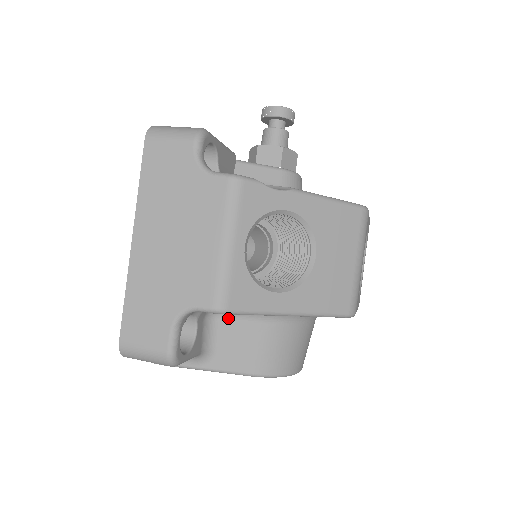
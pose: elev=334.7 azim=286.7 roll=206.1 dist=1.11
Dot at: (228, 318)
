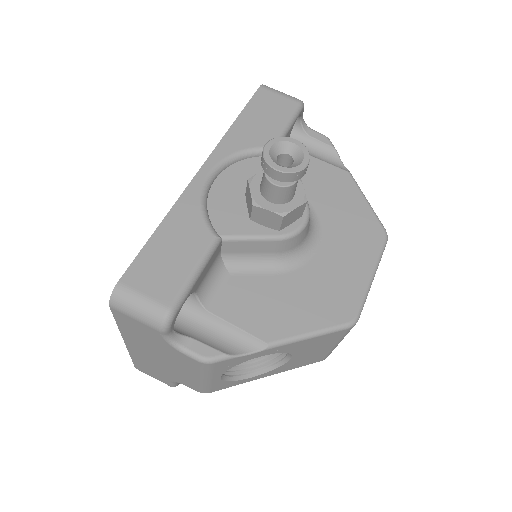
Dot at: occluded
